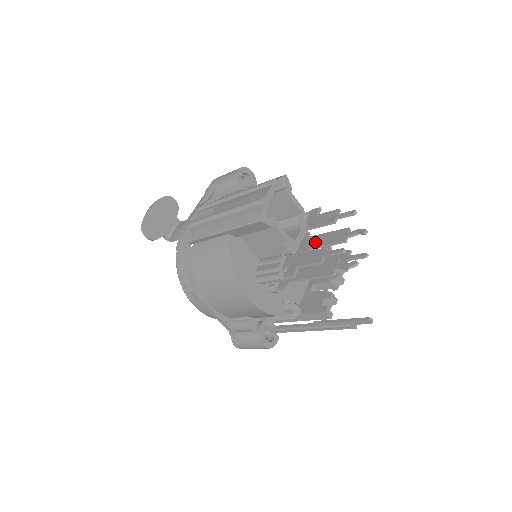
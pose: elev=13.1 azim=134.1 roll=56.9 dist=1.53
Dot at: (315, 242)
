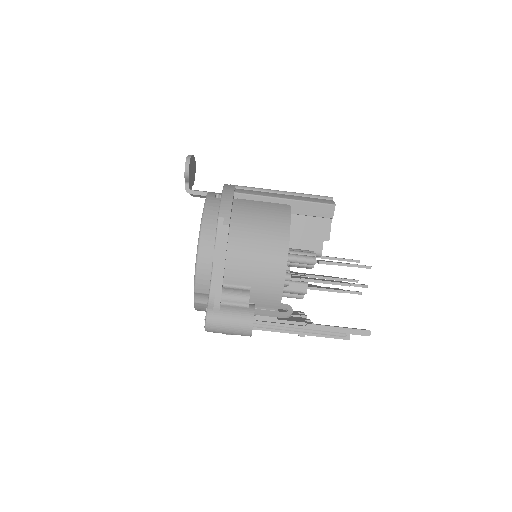
Dot at: (308, 274)
